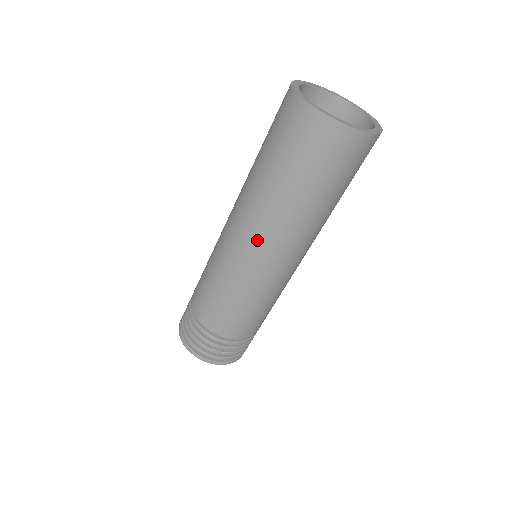
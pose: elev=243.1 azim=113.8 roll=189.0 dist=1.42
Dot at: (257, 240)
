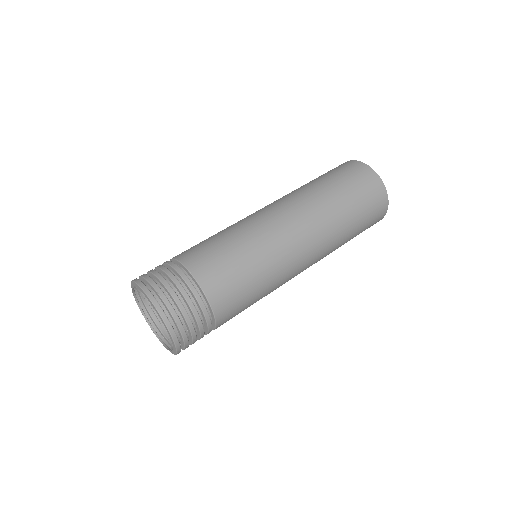
Dot at: (281, 207)
